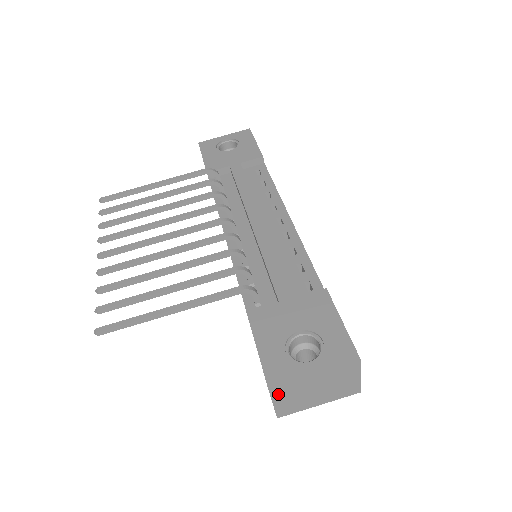
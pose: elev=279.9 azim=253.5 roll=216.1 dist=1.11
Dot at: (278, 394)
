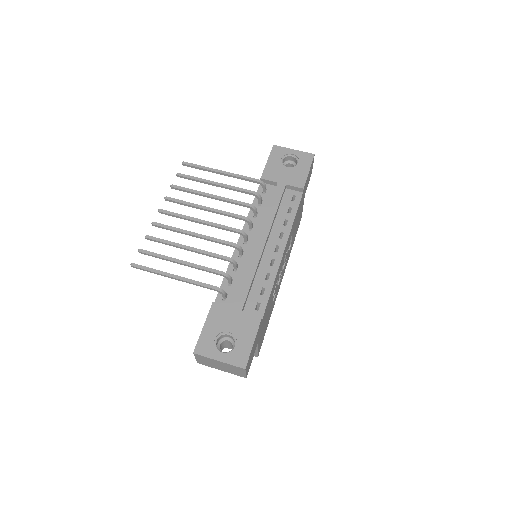
Dot at: (198, 357)
